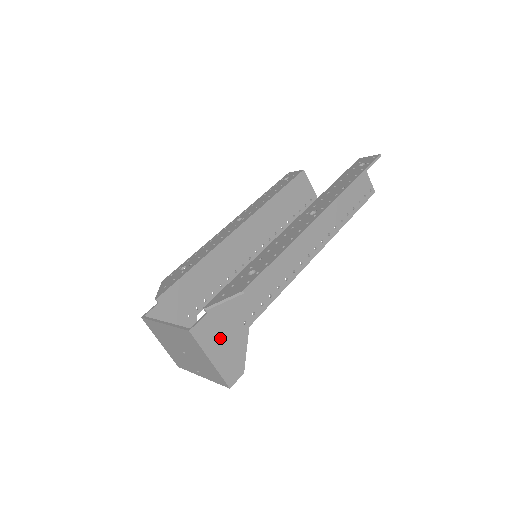
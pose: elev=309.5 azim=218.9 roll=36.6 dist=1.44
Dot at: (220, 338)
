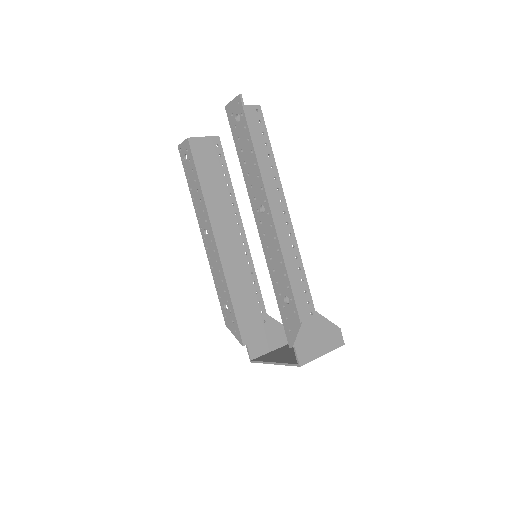
Dot at: (313, 341)
